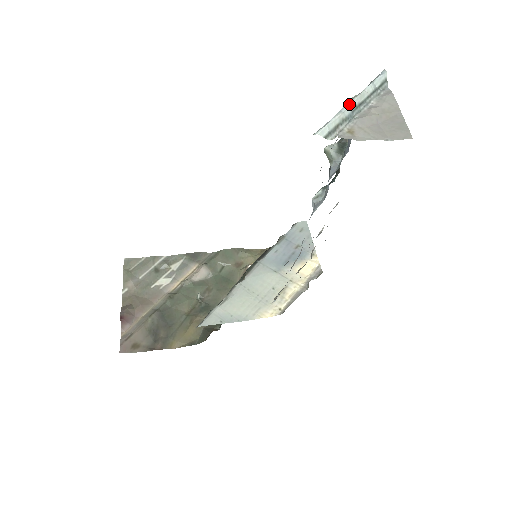
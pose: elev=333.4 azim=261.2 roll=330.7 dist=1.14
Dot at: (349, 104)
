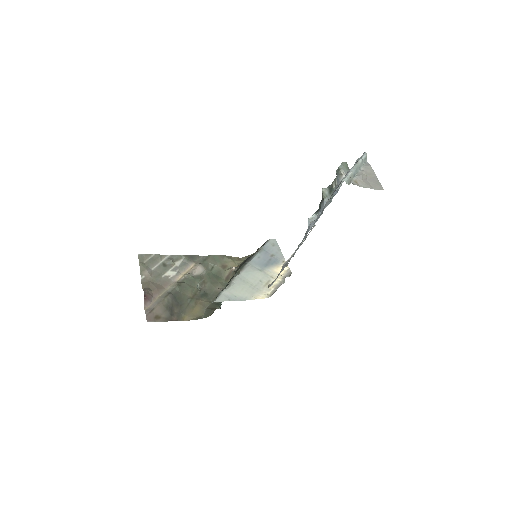
Dot at: (354, 167)
